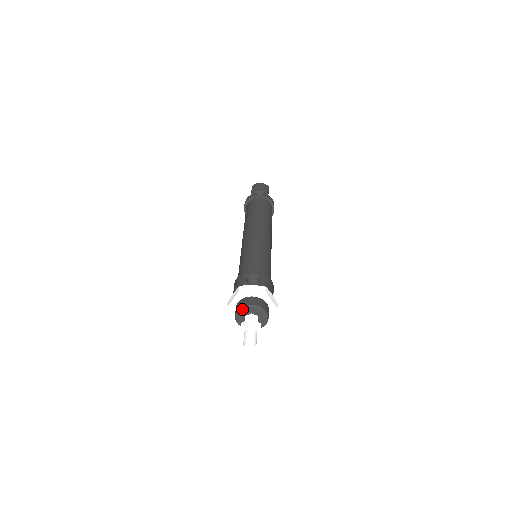
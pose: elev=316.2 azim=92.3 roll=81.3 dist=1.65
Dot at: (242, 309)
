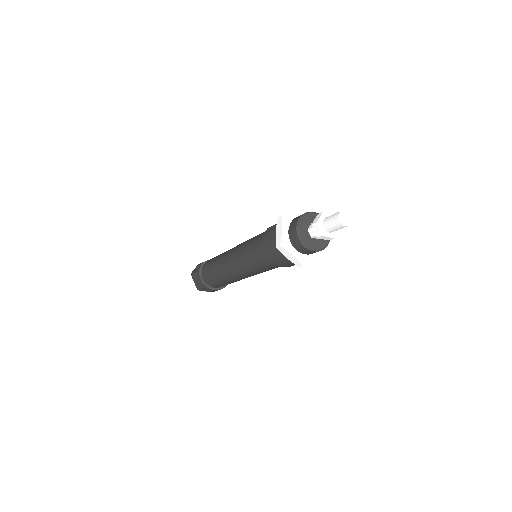
Dot at: (300, 221)
